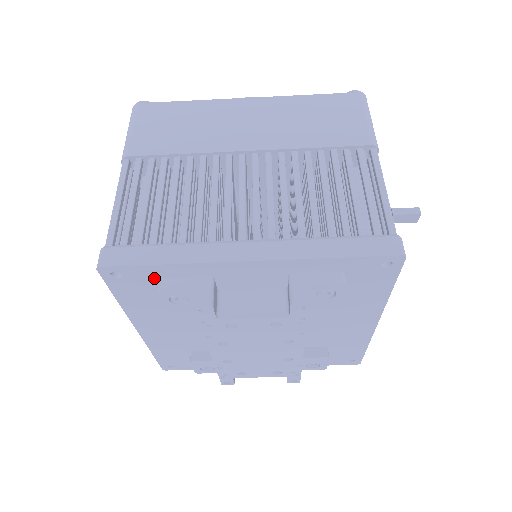
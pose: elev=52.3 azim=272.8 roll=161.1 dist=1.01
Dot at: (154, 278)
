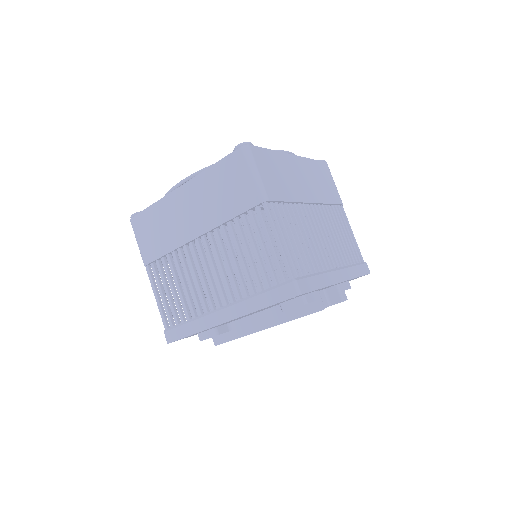
Dot at: (303, 295)
